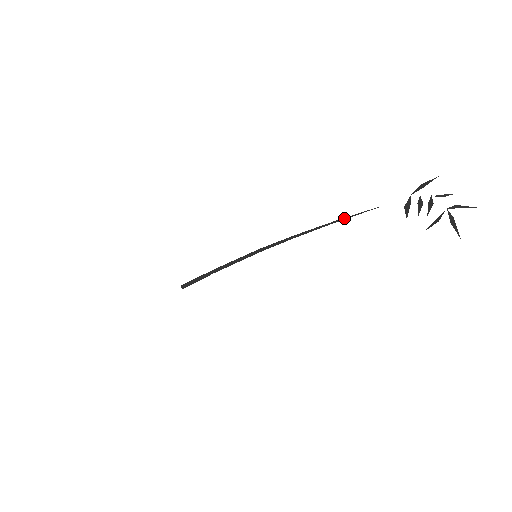
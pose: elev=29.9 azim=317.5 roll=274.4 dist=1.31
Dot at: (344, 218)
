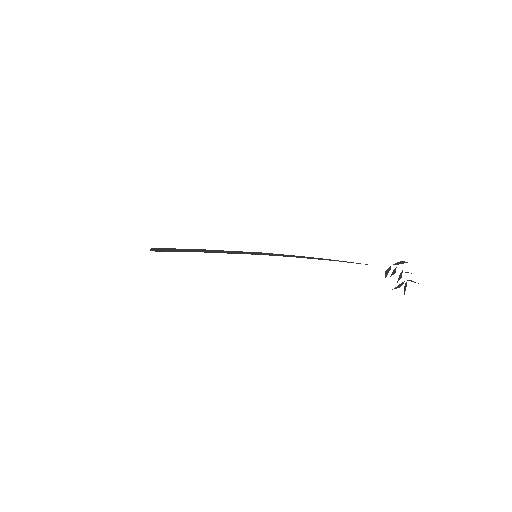
Dot at: occluded
